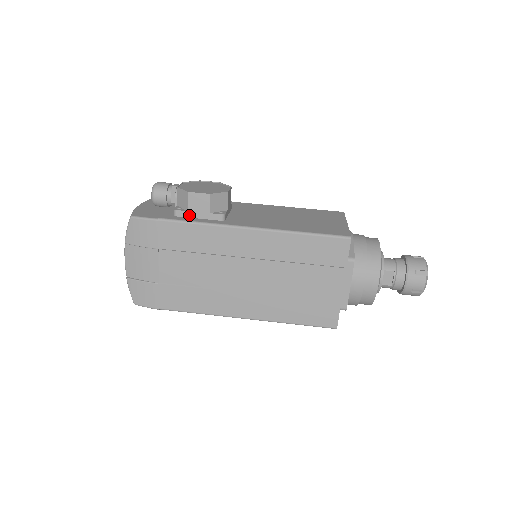
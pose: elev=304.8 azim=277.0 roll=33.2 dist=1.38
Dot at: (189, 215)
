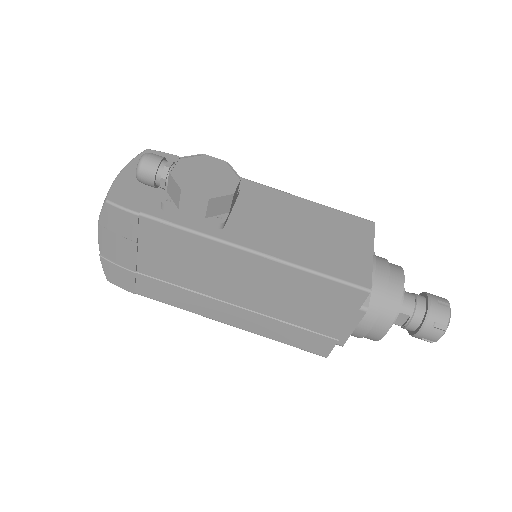
Dot at: (179, 213)
